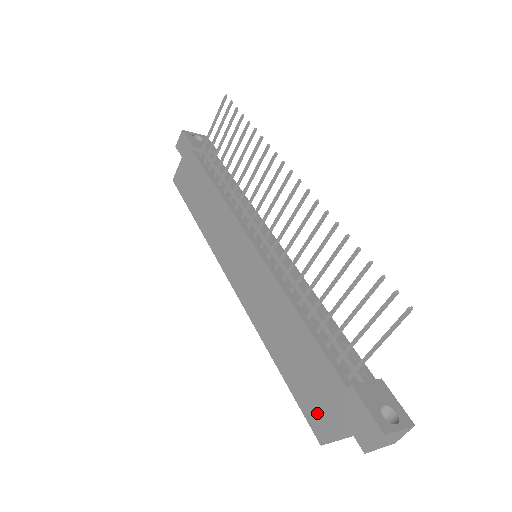
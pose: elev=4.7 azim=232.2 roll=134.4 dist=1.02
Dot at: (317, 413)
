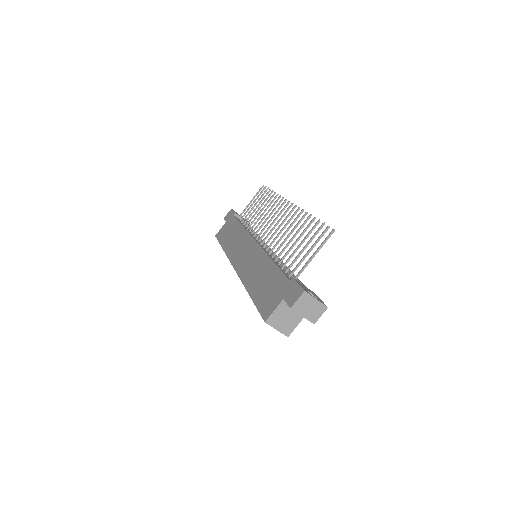
Dot at: (268, 305)
